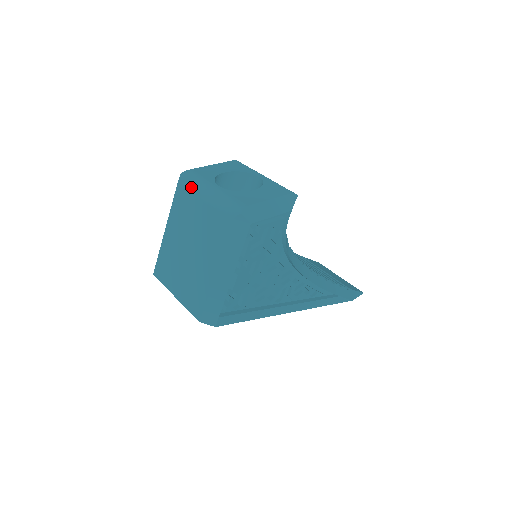
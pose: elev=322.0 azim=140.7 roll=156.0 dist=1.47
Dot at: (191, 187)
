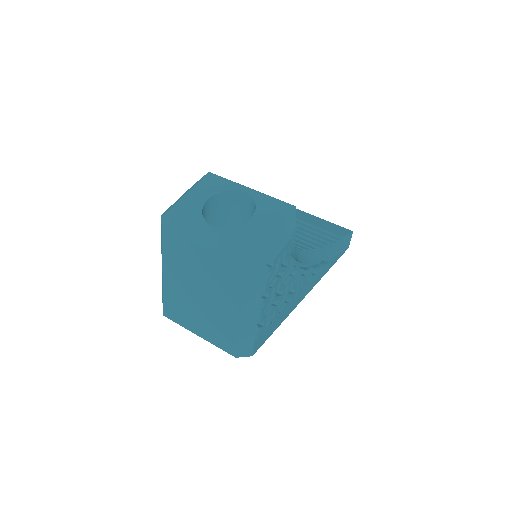
Dot at: (181, 233)
